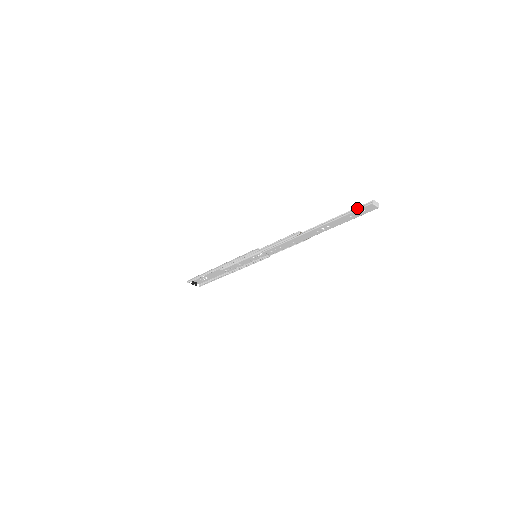
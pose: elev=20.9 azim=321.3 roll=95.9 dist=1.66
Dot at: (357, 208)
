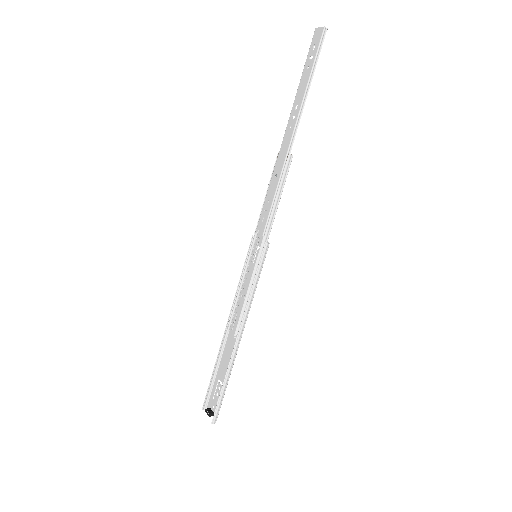
Dot at: (310, 52)
